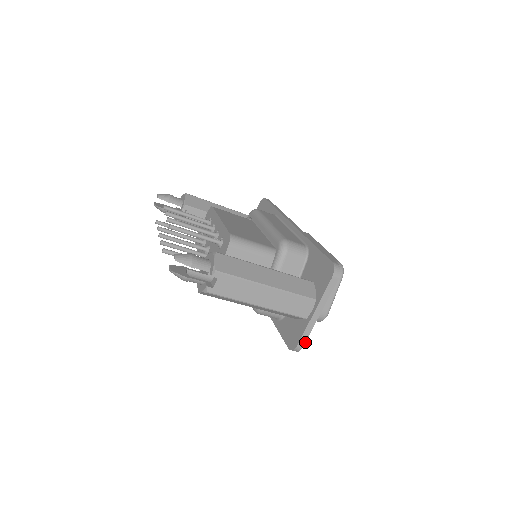
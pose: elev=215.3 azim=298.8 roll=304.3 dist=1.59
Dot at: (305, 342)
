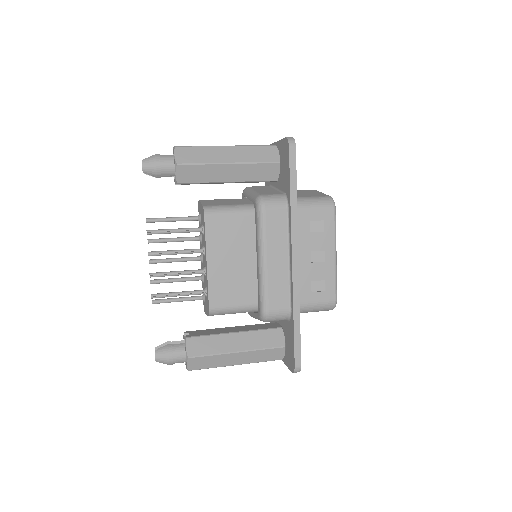
Dot at: occluded
